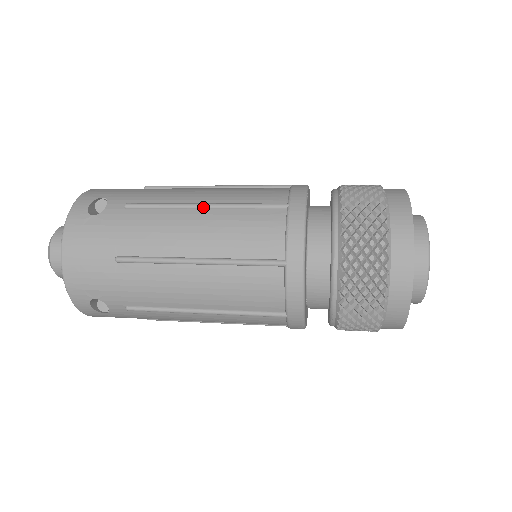
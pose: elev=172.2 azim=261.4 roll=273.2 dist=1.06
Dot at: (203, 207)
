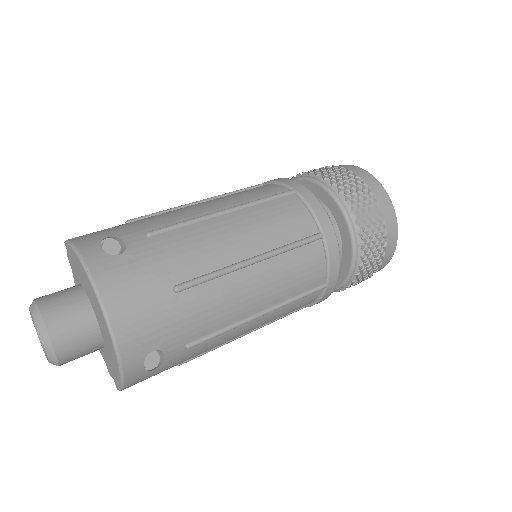
Dot at: (228, 212)
